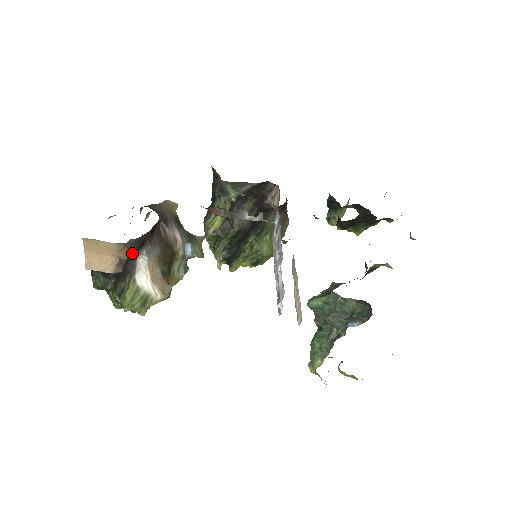
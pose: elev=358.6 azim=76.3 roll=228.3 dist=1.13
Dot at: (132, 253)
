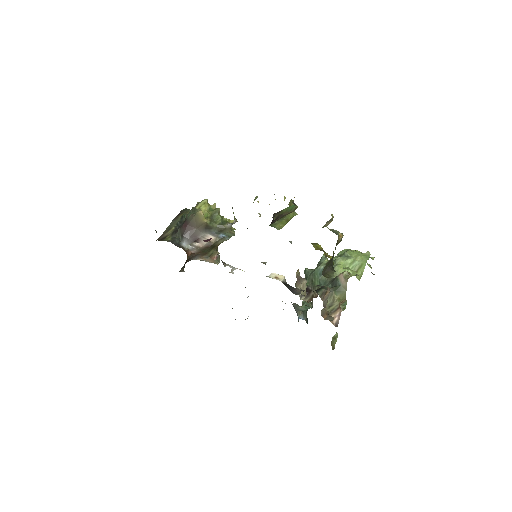
Dot at: (184, 265)
